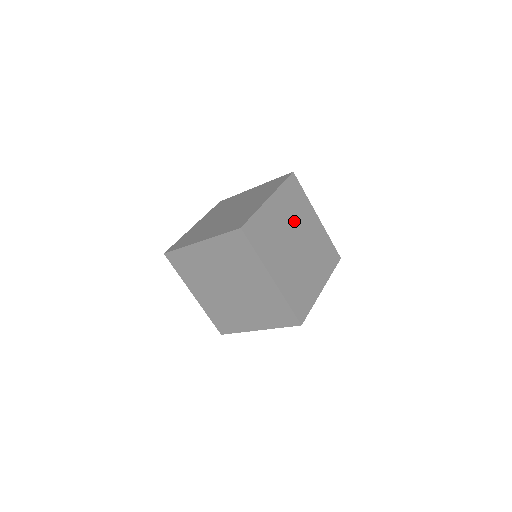
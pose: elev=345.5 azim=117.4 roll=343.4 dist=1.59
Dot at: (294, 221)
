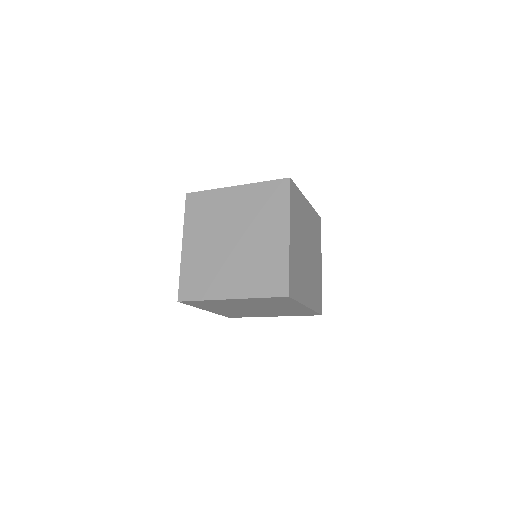
Dot at: (301, 231)
